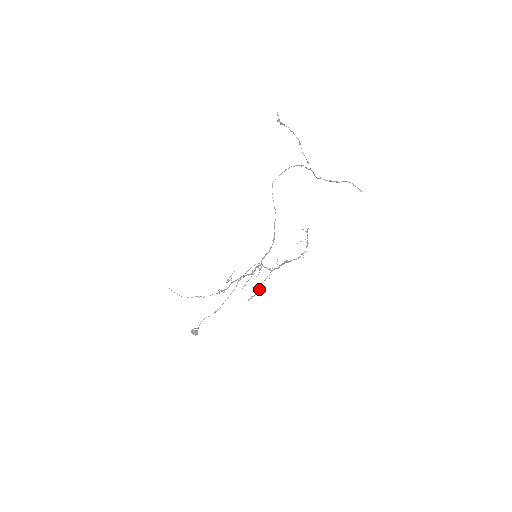
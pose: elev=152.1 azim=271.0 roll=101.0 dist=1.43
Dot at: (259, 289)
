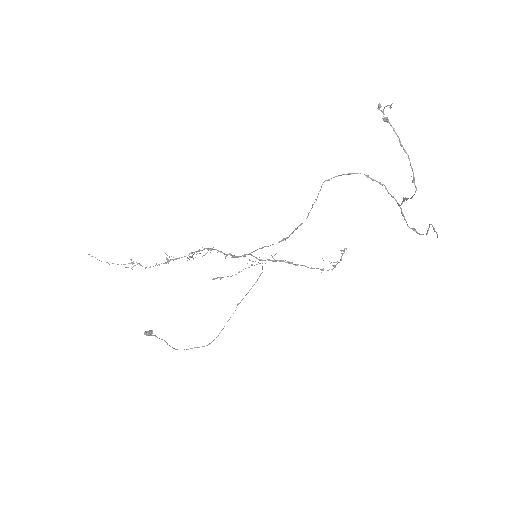
Dot at: (235, 274)
